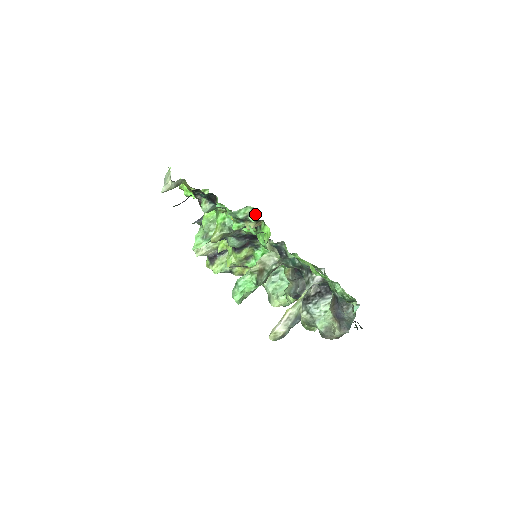
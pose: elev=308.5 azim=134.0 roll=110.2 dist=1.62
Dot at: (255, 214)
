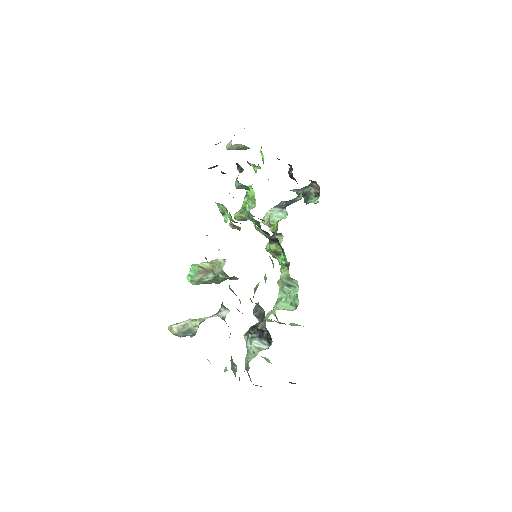
Dot at: (227, 216)
